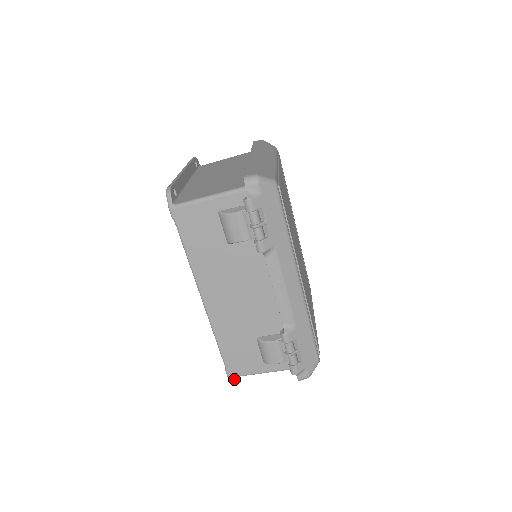
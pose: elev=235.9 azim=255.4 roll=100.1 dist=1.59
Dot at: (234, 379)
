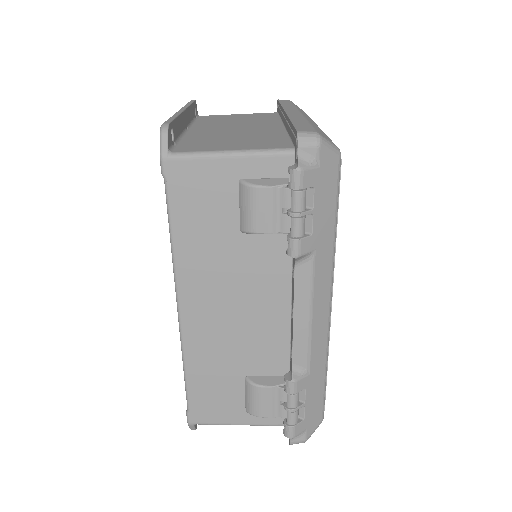
Dot at: (195, 425)
